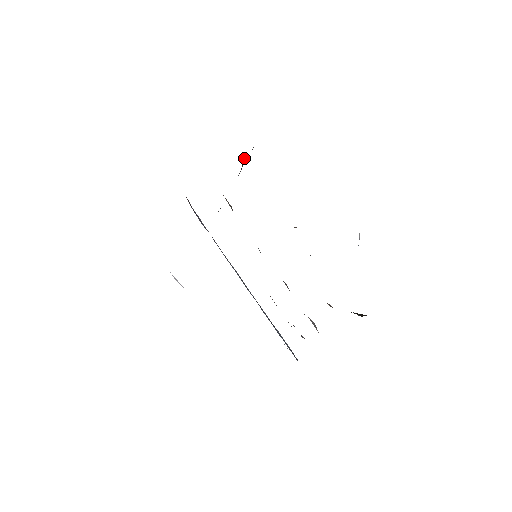
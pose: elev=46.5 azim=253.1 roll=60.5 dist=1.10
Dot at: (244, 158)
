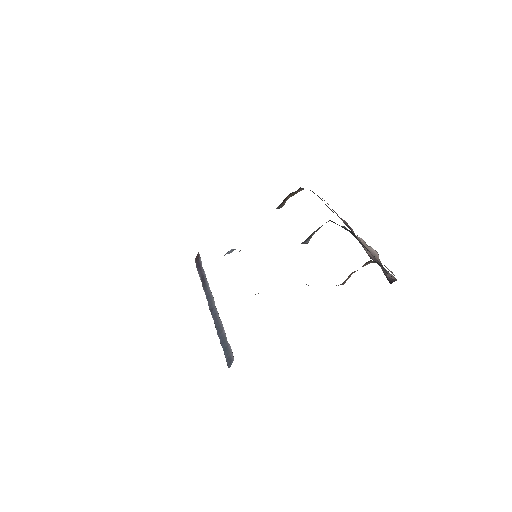
Dot at: (289, 195)
